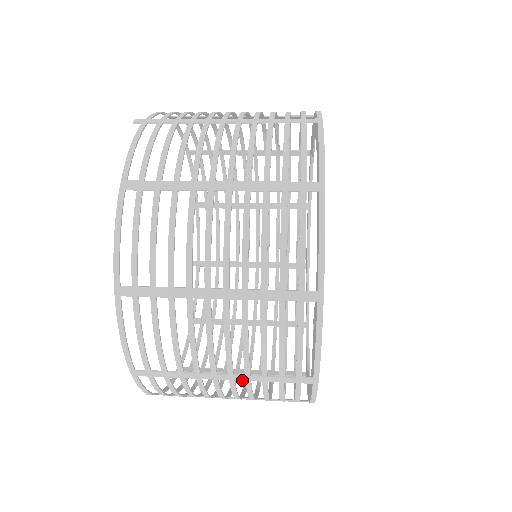
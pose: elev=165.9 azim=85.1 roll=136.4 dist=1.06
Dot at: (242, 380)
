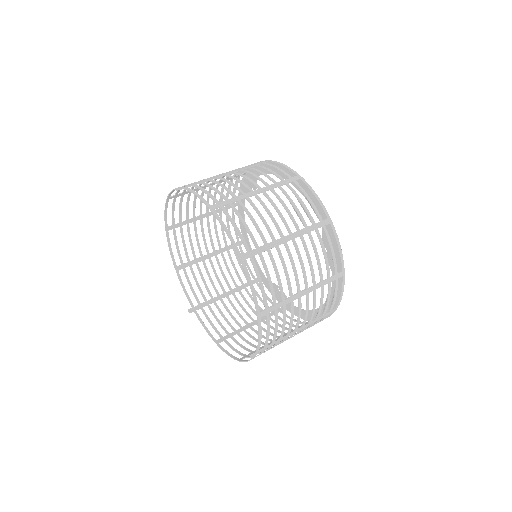
Dot at: occluded
